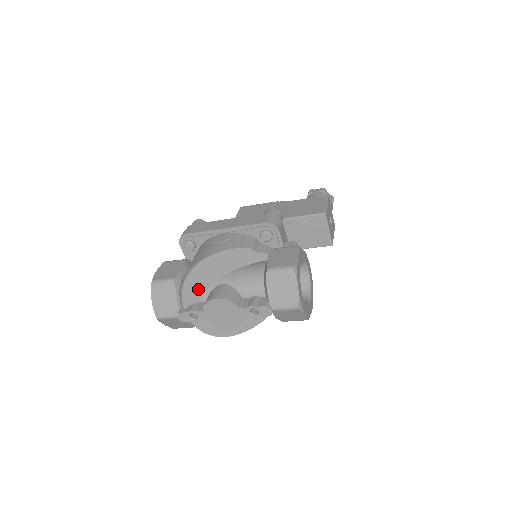
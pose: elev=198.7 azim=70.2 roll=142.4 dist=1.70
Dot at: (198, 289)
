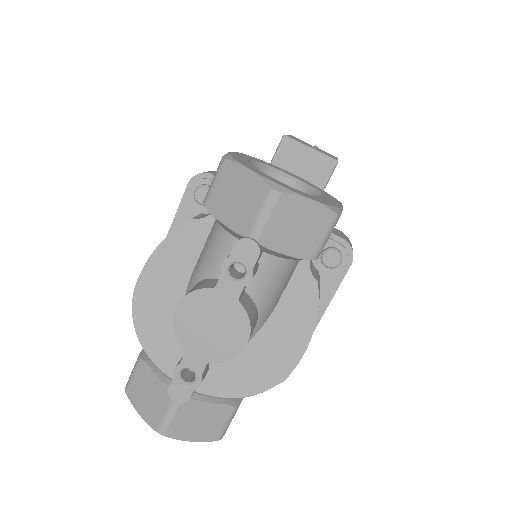
Dot at: (167, 333)
